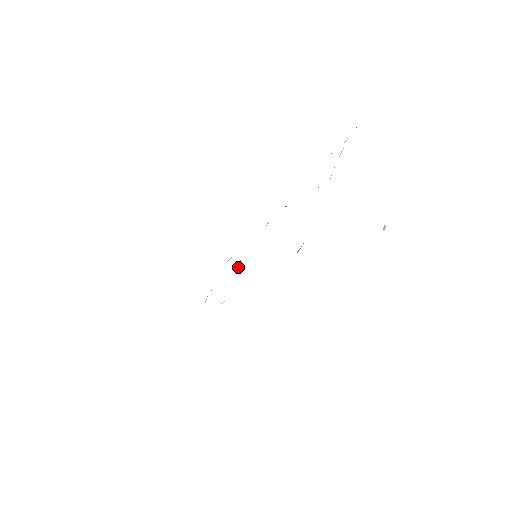
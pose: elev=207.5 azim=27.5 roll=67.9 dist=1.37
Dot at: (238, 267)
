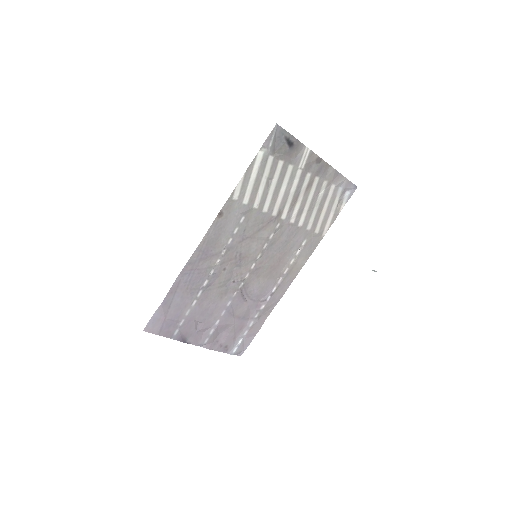
Dot at: (239, 291)
